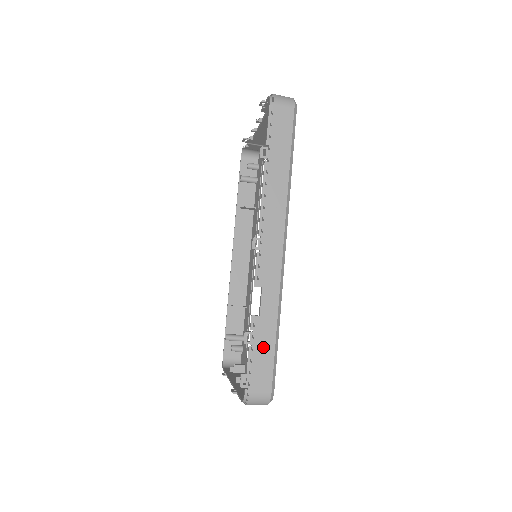
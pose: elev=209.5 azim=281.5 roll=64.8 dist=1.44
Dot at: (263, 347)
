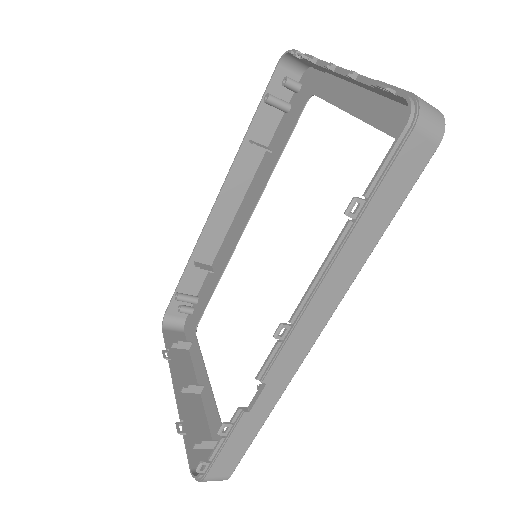
Dot at: (239, 440)
